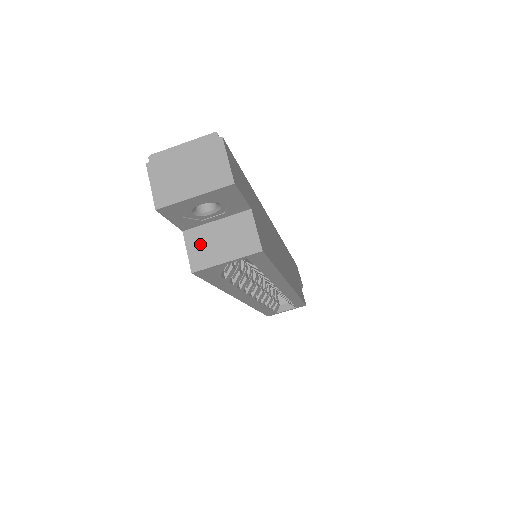
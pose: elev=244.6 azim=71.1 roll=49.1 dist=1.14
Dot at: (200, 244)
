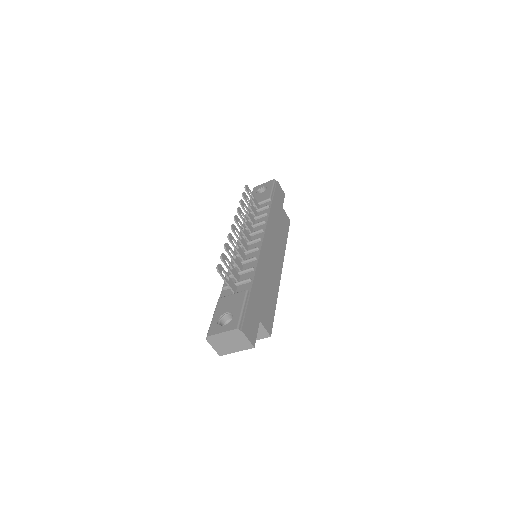
Dot at: occluded
